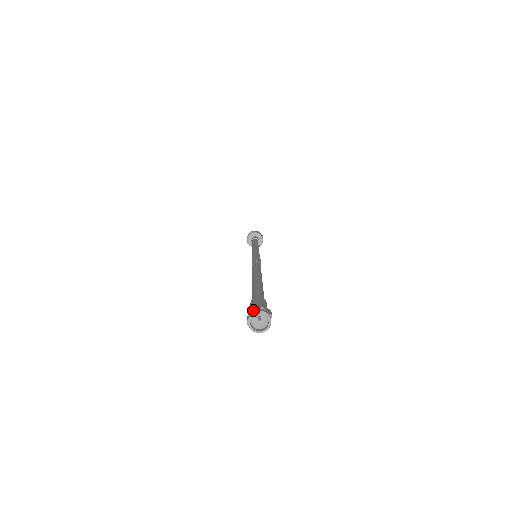
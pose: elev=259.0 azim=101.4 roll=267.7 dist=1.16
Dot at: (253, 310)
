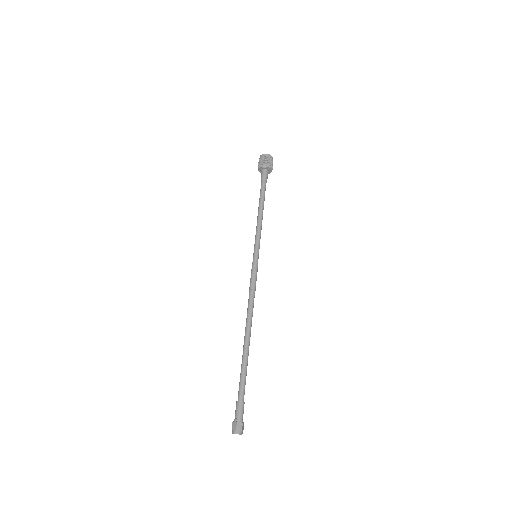
Dot at: (238, 431)
